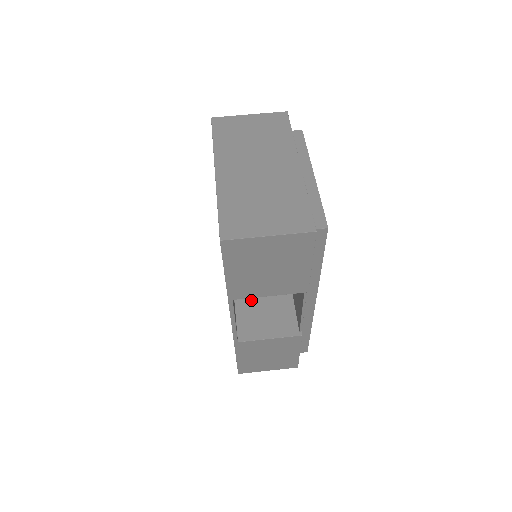
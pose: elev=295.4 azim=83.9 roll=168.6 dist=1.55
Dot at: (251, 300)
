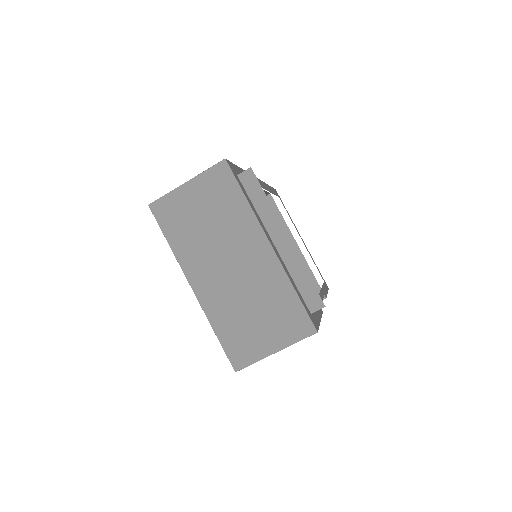
Dot at: occluded
